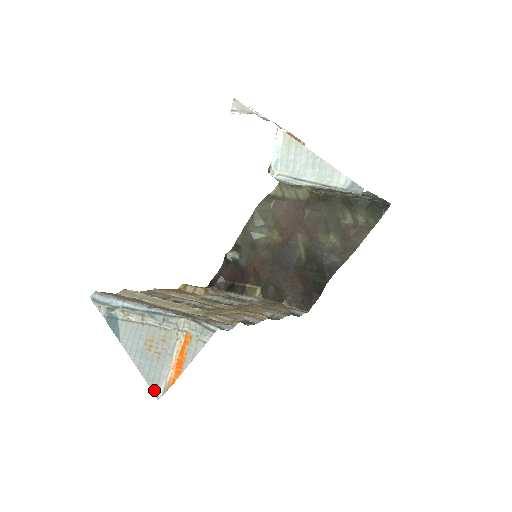
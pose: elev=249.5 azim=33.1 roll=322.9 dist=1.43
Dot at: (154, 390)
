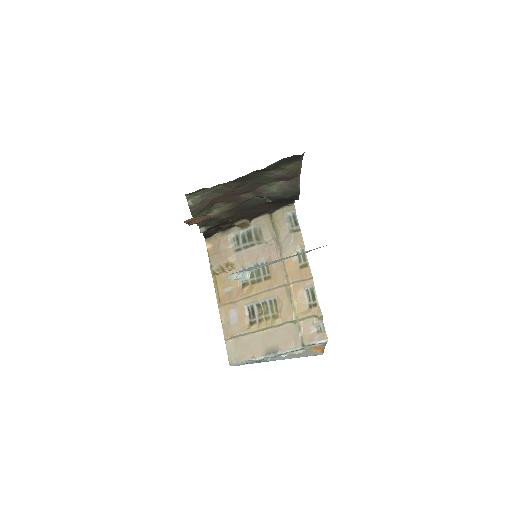
Dot at: occluded
